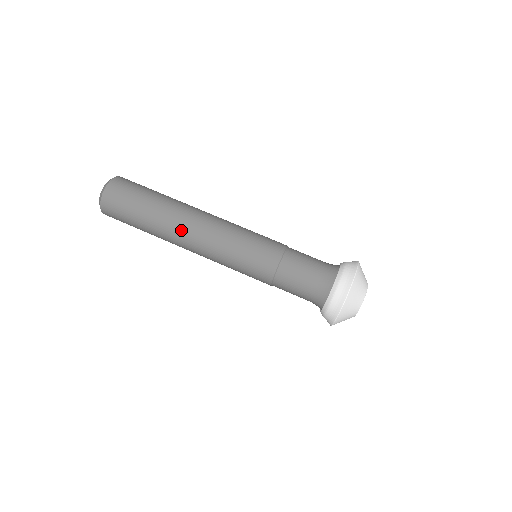
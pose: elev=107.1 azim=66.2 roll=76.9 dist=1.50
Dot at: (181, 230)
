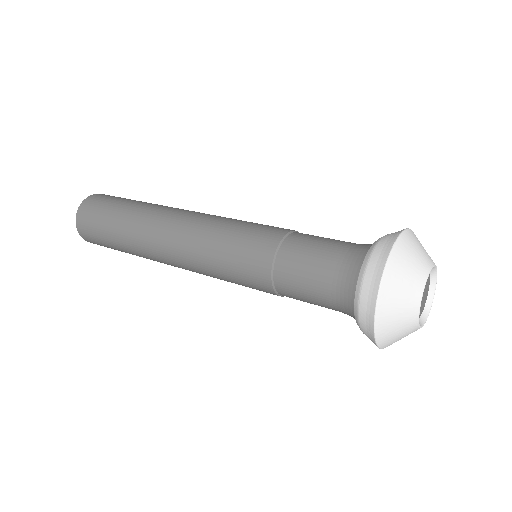
Dot at: (159, 219)
